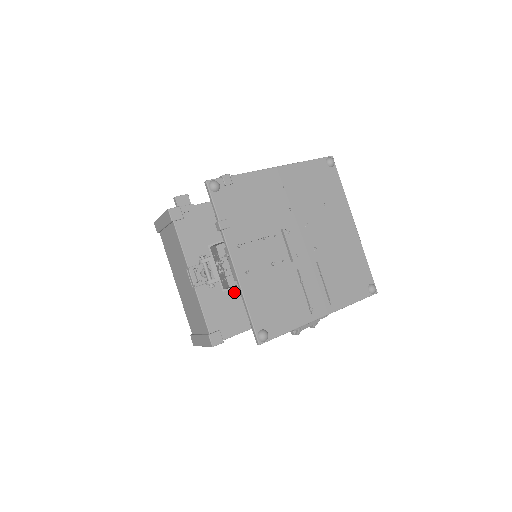
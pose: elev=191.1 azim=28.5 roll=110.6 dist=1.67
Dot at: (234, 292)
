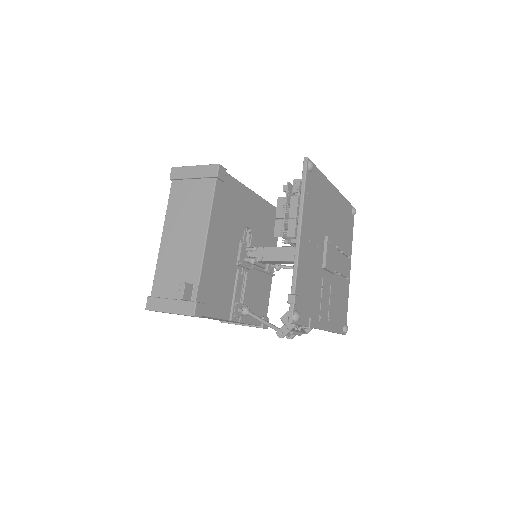
Dot at: (253, 288)
